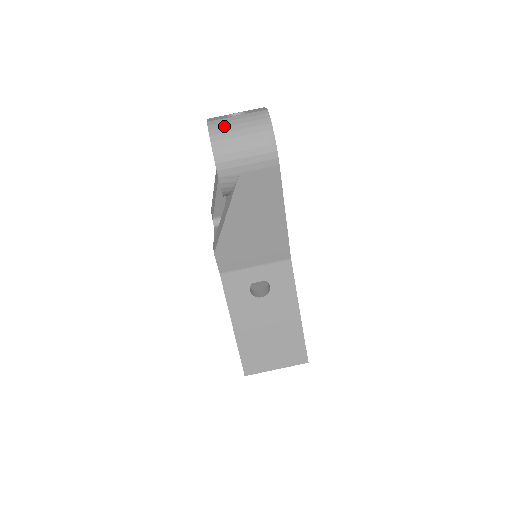
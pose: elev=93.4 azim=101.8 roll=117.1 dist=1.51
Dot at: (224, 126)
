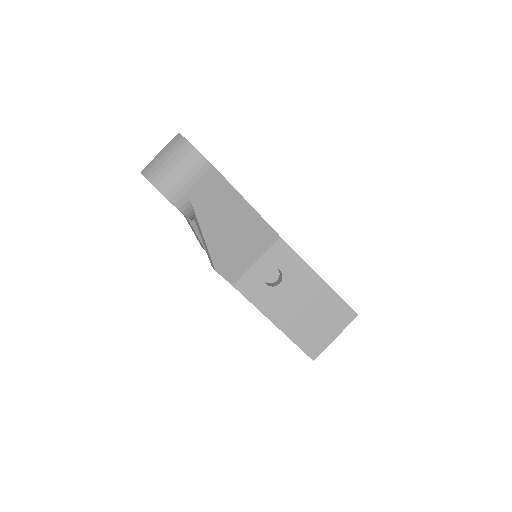
Dot at: (154, 166)
